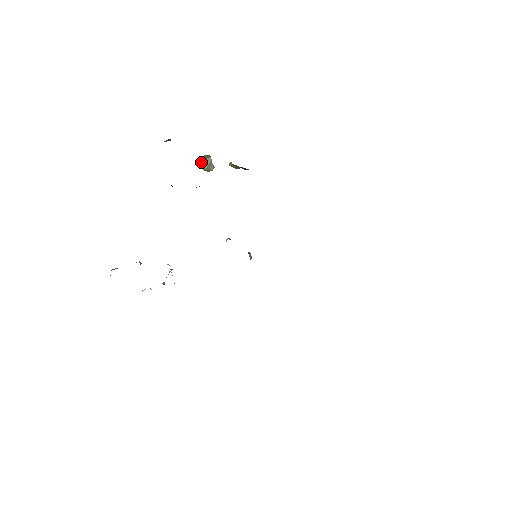
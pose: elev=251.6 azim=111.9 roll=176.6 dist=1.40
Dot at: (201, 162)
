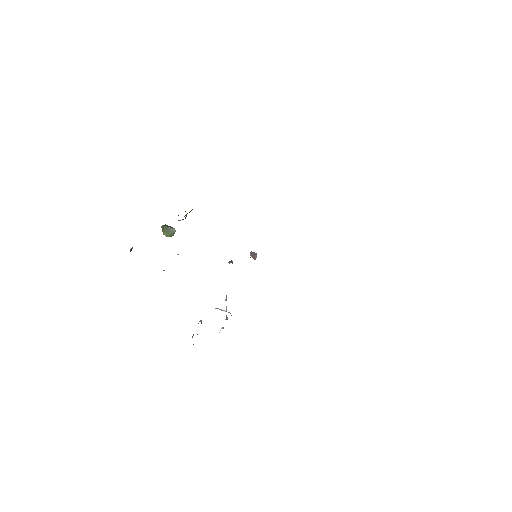
Dot at: (164, 234)
